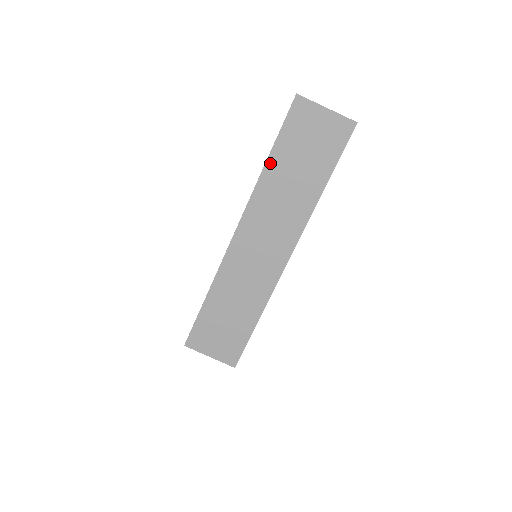
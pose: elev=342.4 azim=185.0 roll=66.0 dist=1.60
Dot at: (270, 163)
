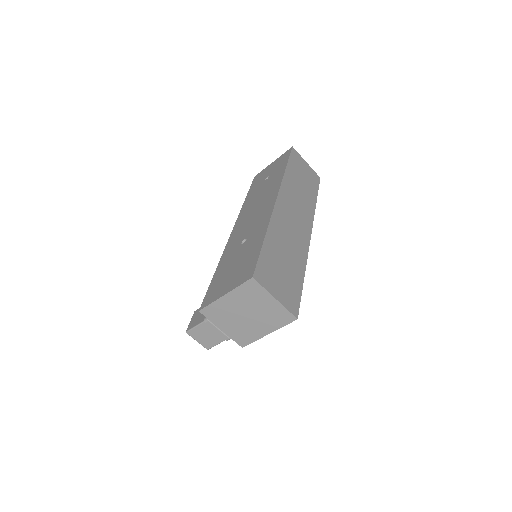
Dot at: (288, 170)
